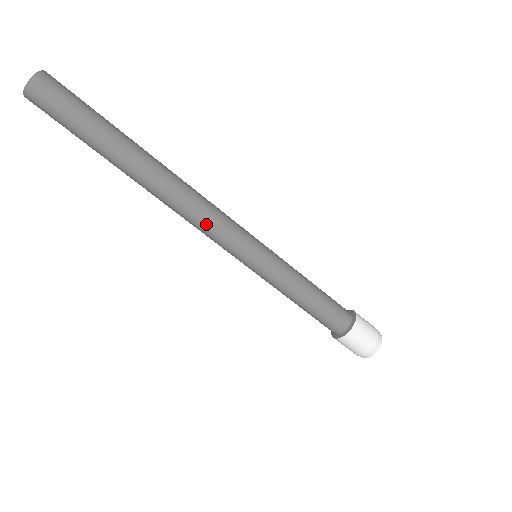
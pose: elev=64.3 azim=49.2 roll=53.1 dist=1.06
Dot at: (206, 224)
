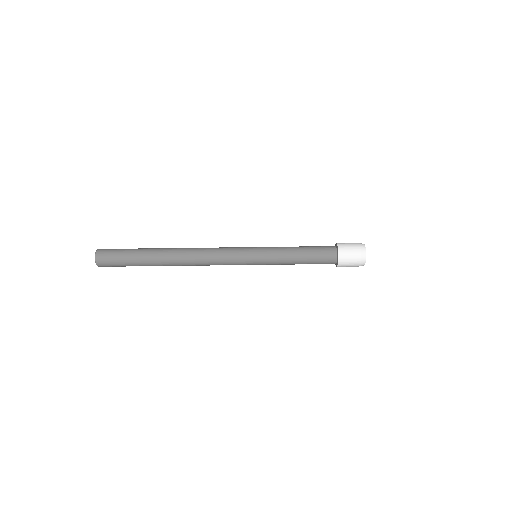
Dot at: (216, 256)
